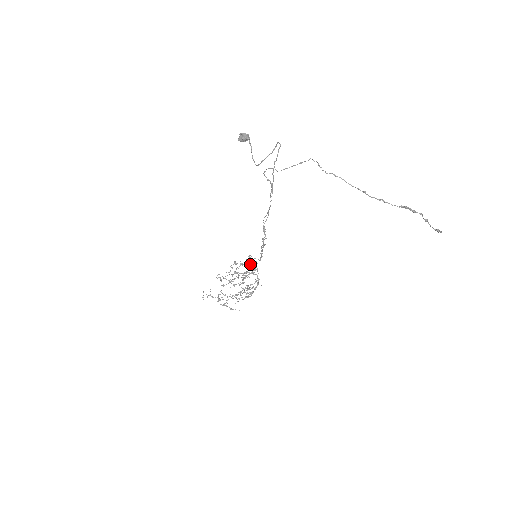
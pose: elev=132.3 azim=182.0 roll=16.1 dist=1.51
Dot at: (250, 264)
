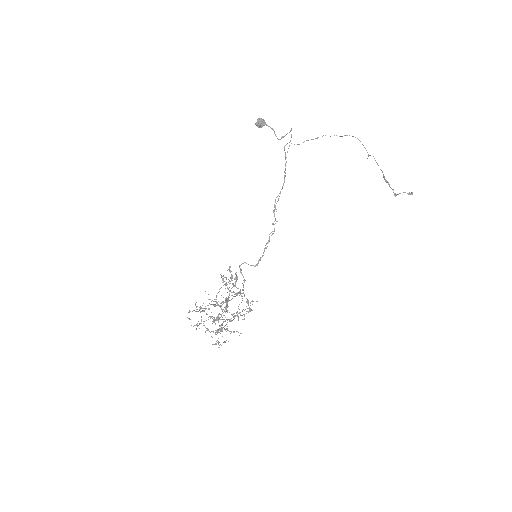
Dot at: (233, 286)
